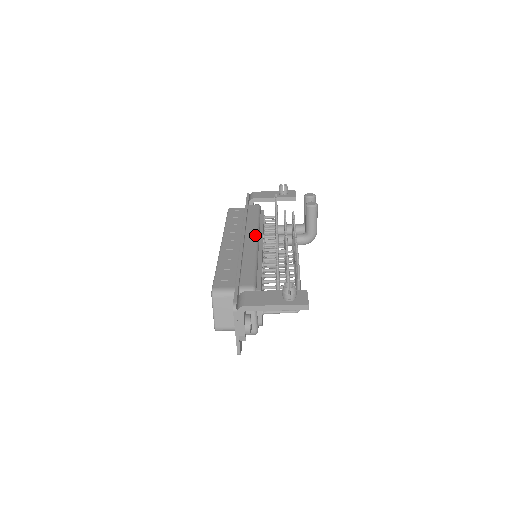
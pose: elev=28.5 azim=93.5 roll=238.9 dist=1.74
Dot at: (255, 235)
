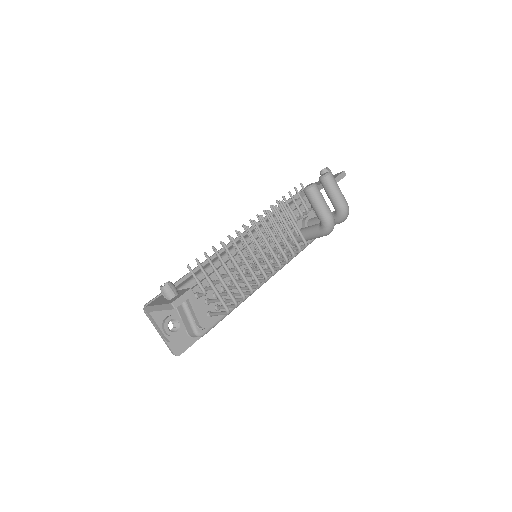
Dot at: occluded
